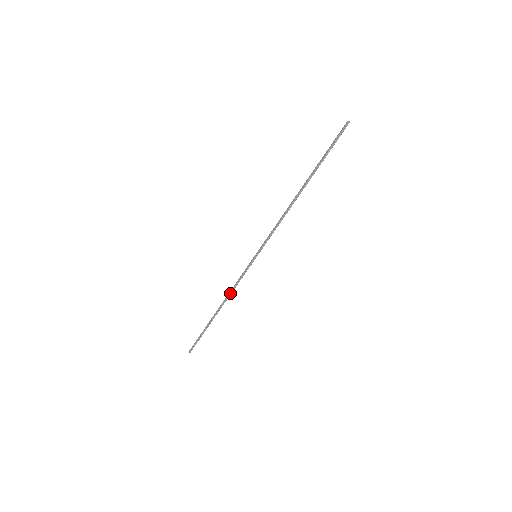
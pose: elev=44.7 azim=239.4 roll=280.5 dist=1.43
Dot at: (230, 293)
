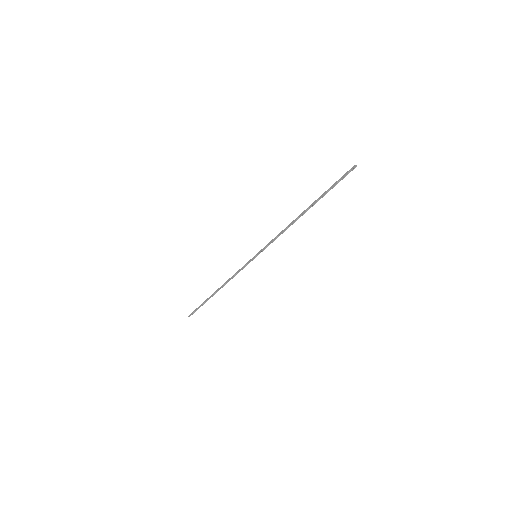
Dot at: (229, 280)
